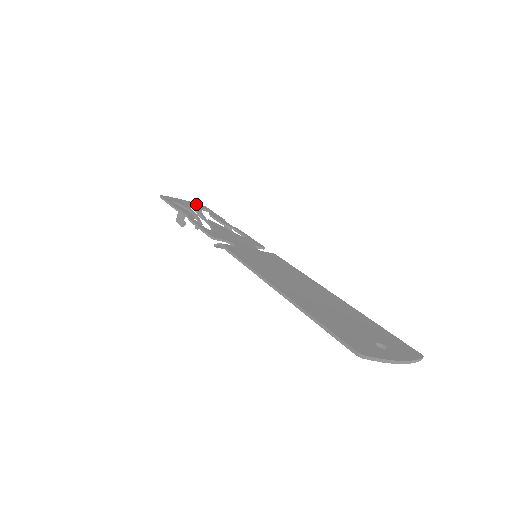
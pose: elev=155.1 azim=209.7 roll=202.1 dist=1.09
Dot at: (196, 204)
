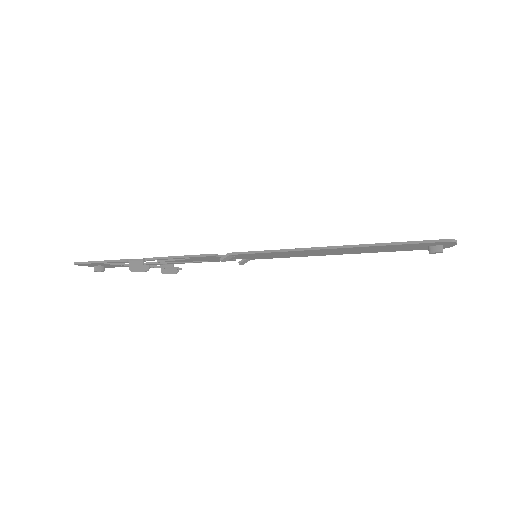
Dot at: occluded
